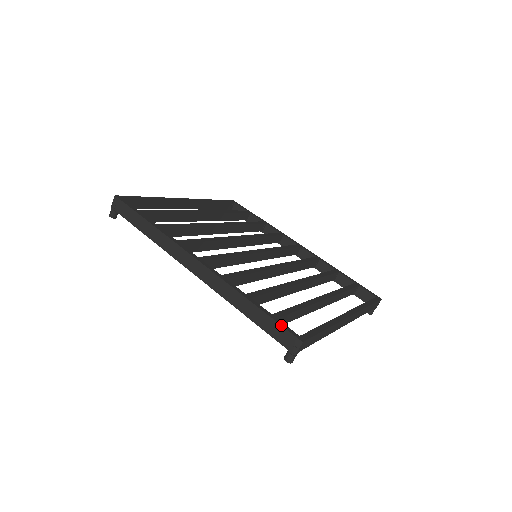
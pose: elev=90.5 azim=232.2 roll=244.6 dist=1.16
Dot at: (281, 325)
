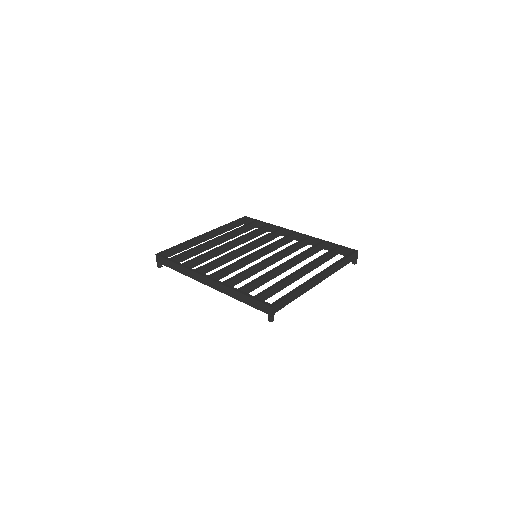
Dot at: (259, 301)
